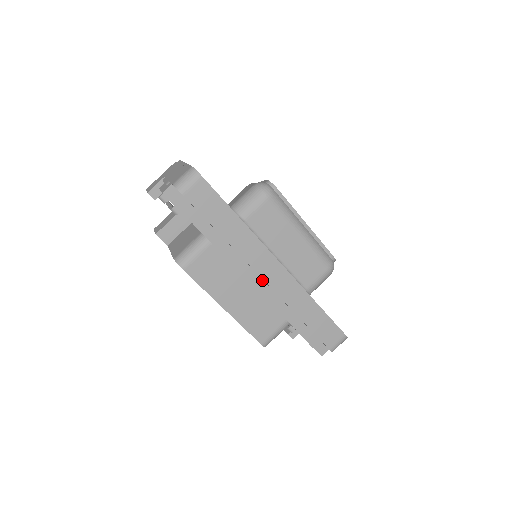
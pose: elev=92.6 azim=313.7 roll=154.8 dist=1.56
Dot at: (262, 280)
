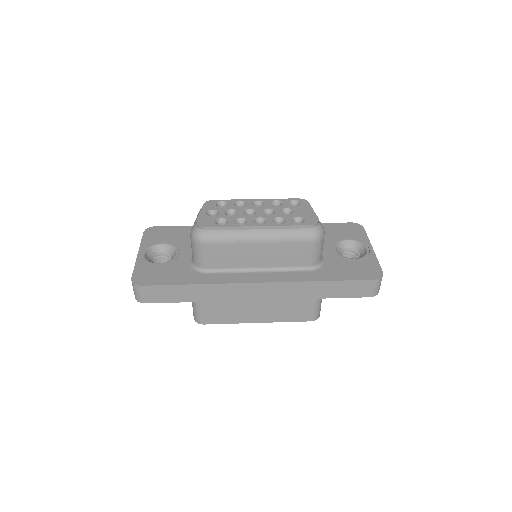
Dot at: occluded
